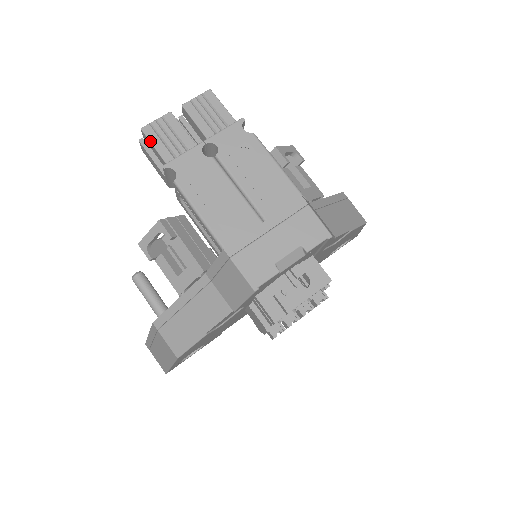
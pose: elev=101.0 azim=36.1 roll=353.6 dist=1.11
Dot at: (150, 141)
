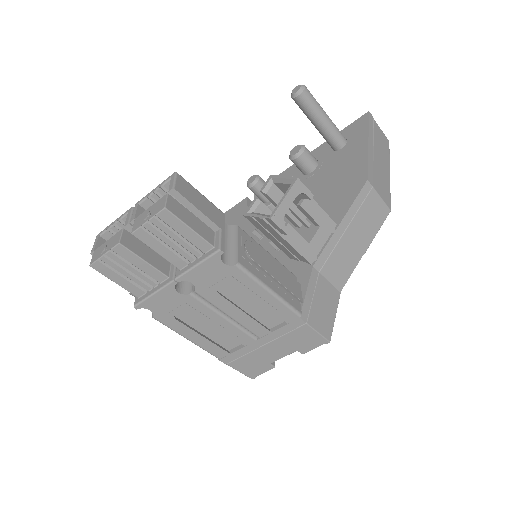
Dot at: (108, 278)
